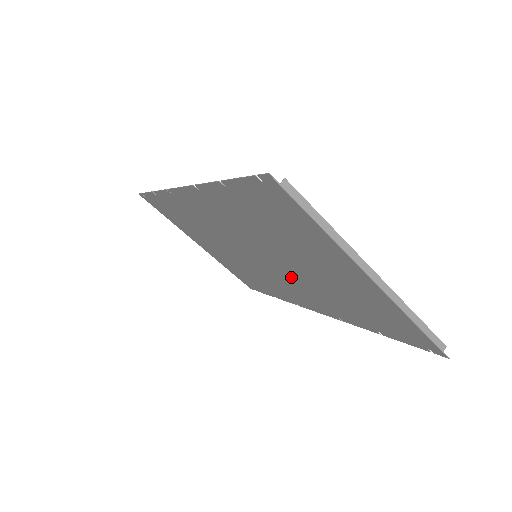
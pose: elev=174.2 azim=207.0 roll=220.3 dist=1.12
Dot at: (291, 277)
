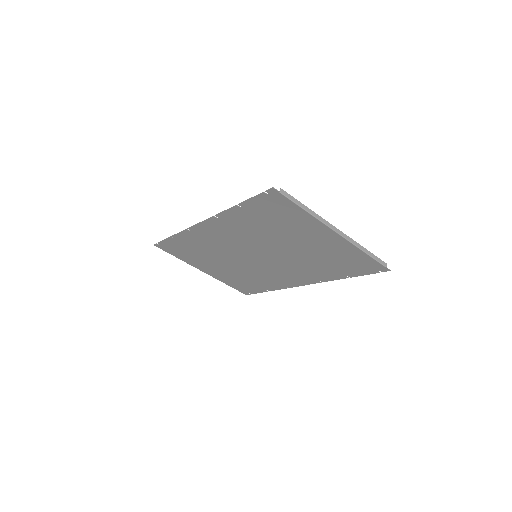
Dot at: (283, 261)
